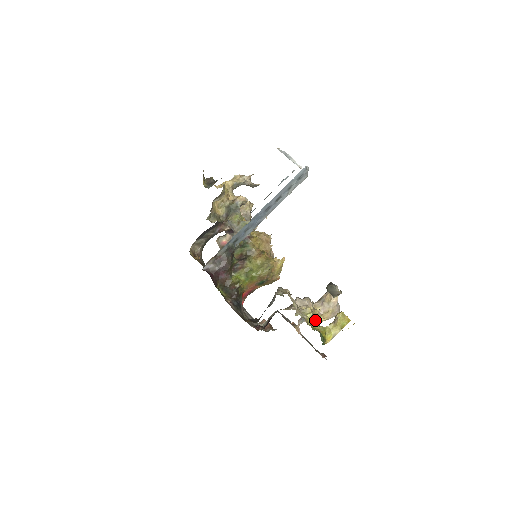
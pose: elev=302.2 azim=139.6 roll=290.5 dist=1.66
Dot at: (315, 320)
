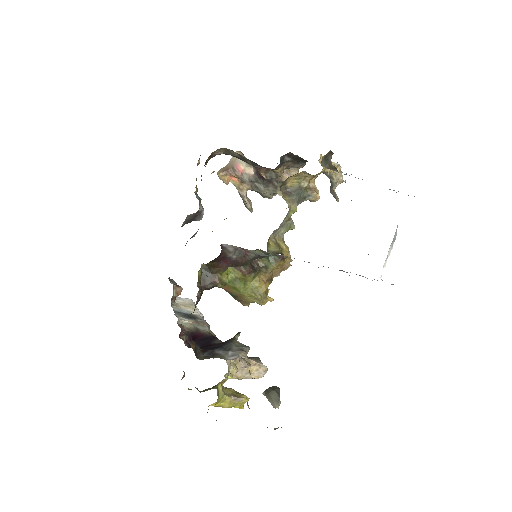
Dot at: occluded
